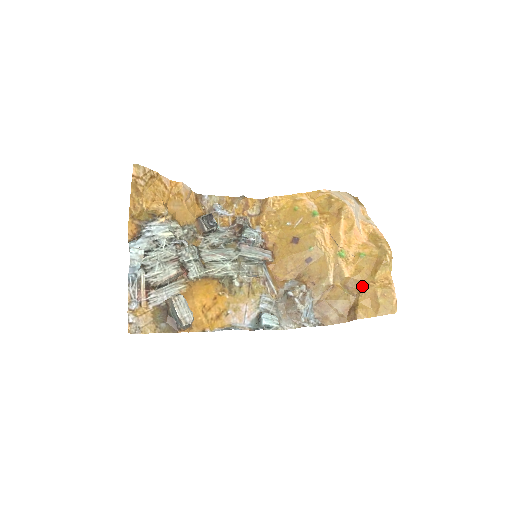
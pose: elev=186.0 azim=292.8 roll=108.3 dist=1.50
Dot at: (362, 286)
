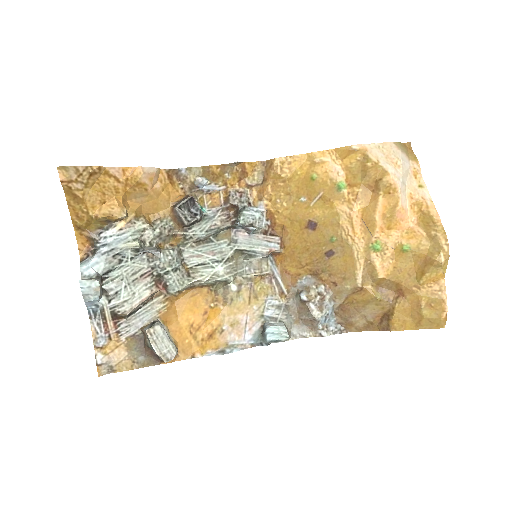
Dot at: (401, 290)
